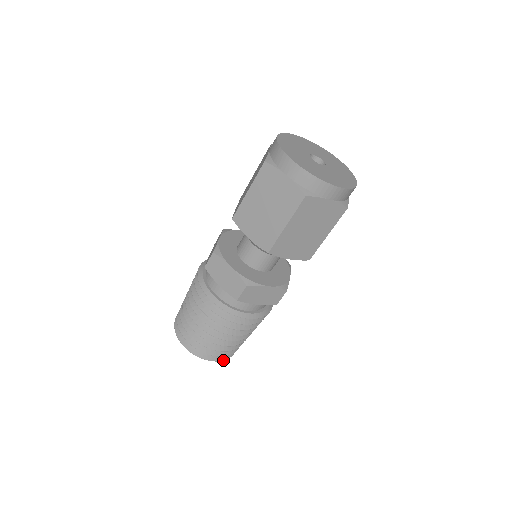
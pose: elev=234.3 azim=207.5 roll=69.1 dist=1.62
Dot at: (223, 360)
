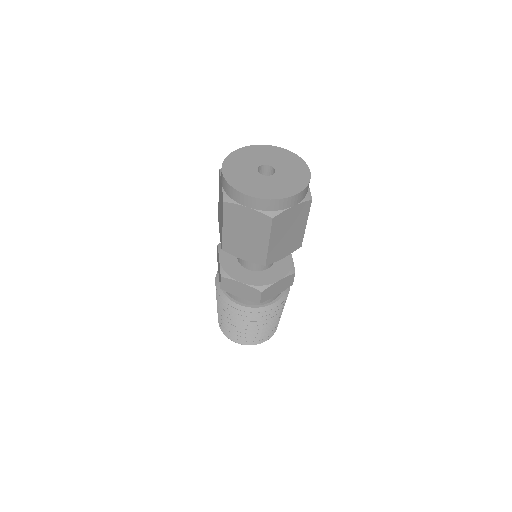
Dot at: occluded
